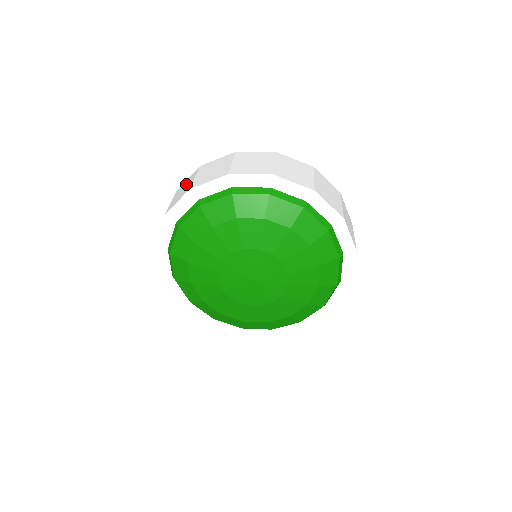
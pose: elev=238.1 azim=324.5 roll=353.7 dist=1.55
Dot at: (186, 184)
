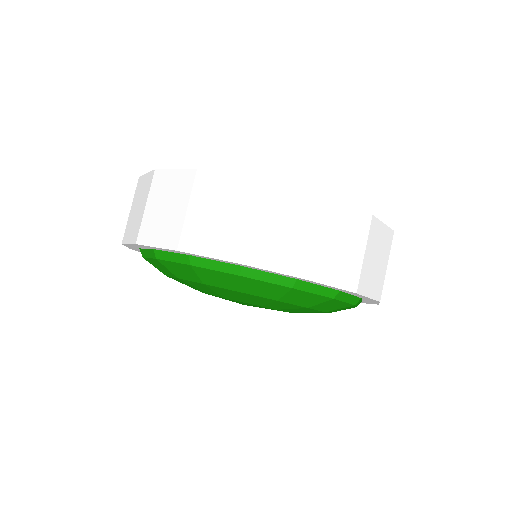
Dot at: (171, 197)
